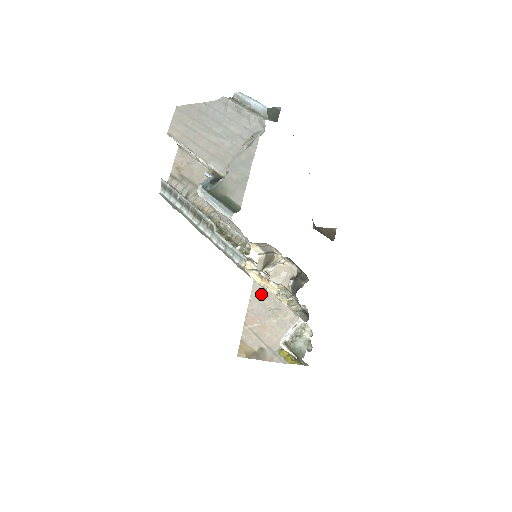
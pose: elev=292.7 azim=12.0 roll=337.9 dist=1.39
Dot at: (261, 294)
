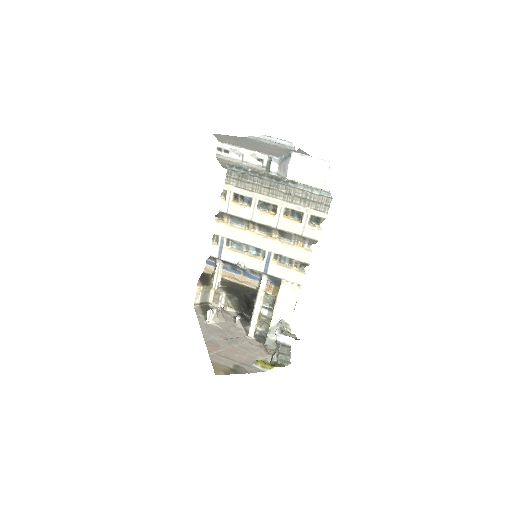
Dot at: (212, 330)
